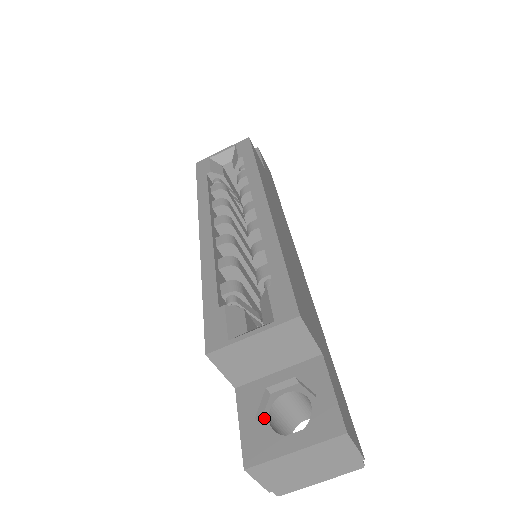
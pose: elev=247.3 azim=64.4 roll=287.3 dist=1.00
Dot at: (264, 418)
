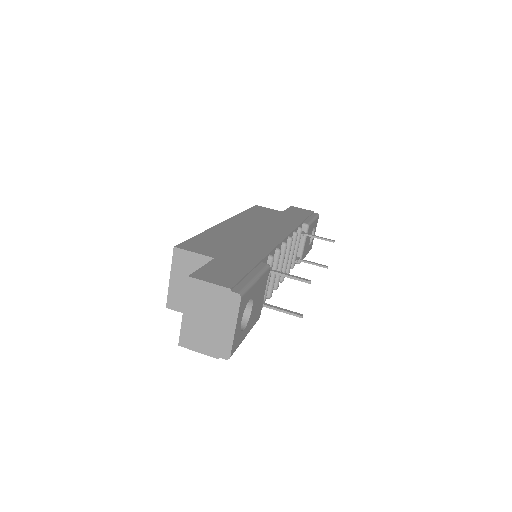
Dot at: occluded
